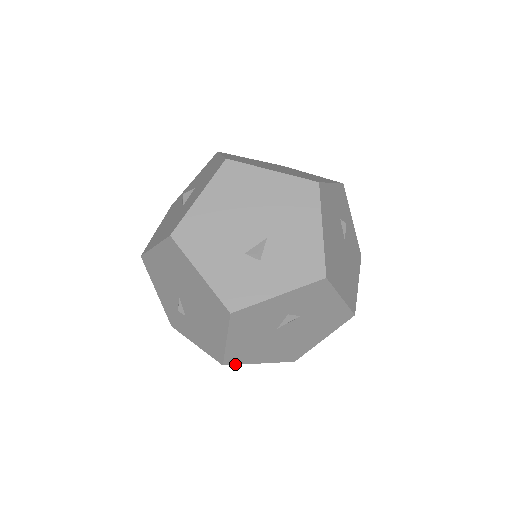
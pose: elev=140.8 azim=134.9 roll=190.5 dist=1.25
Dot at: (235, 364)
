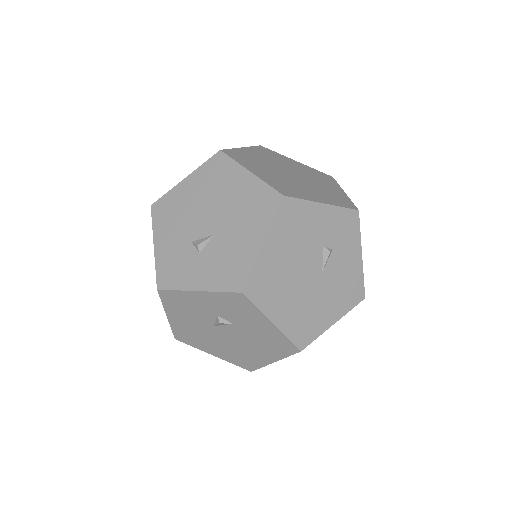
Dot at: (187, 343)
